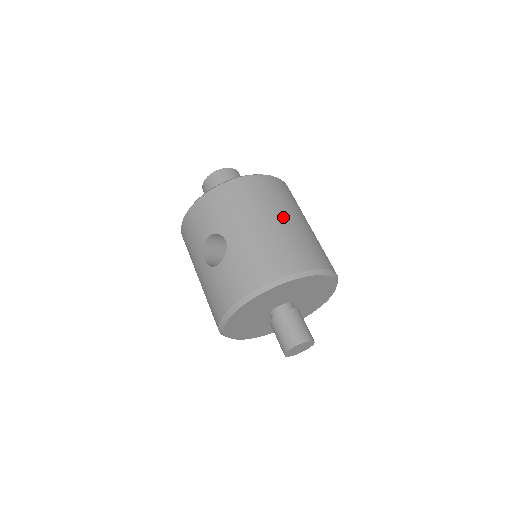
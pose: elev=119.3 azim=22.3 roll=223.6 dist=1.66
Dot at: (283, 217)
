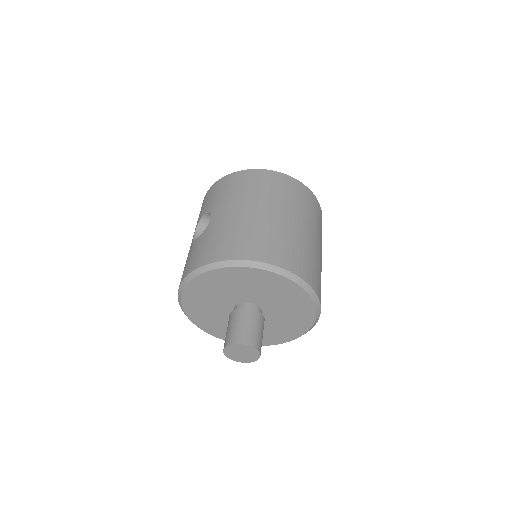
Dot at: (275, 211)
